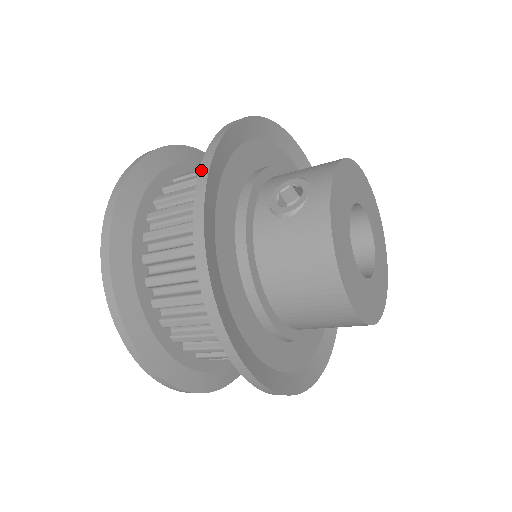
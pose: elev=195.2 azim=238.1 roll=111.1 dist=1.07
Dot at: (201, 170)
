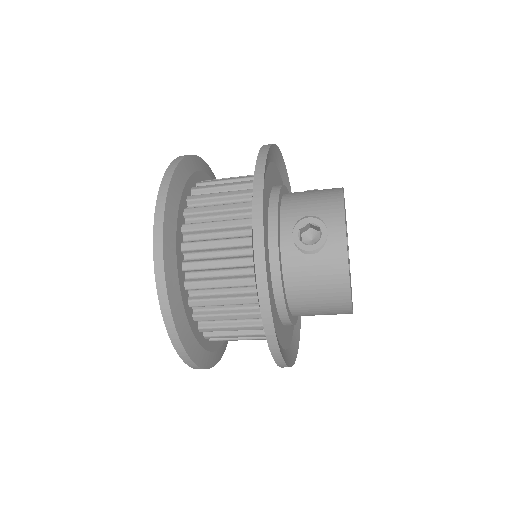
Dot at: (255, 231)
